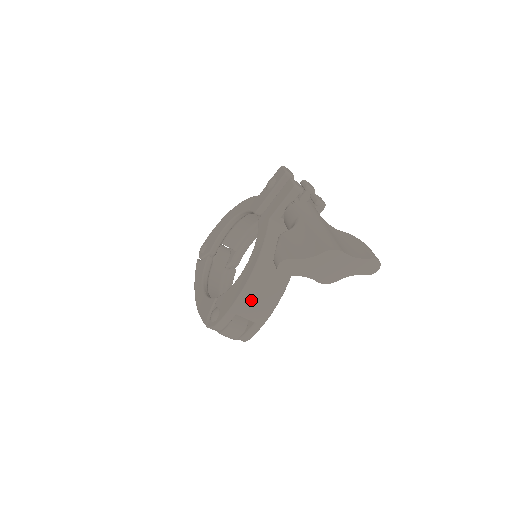
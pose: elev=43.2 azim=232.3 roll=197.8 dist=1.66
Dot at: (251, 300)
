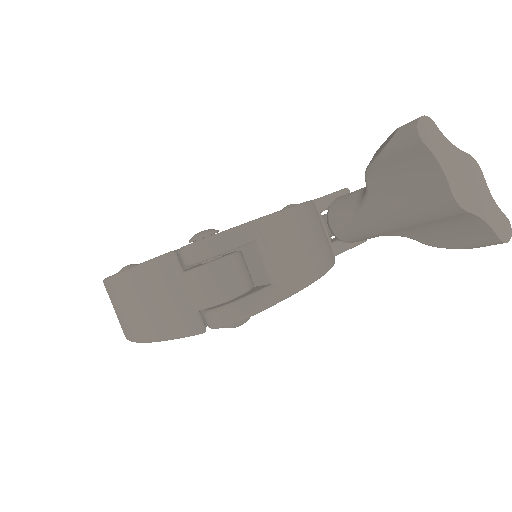
Dot at: (288, 235)
